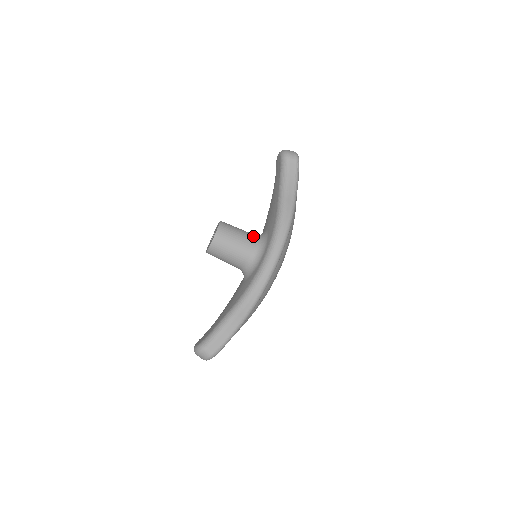
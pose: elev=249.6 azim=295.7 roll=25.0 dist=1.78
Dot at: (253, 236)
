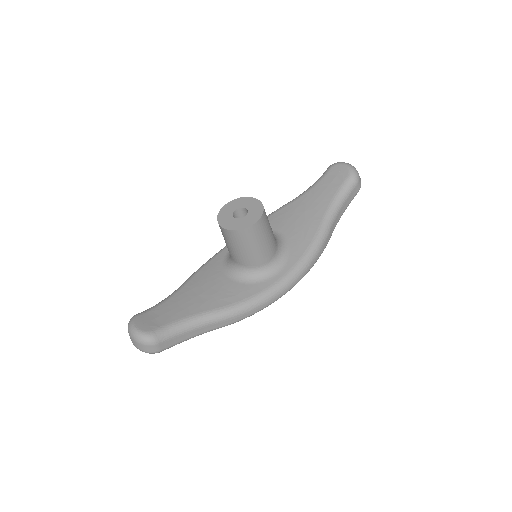
Dot at: occluded
